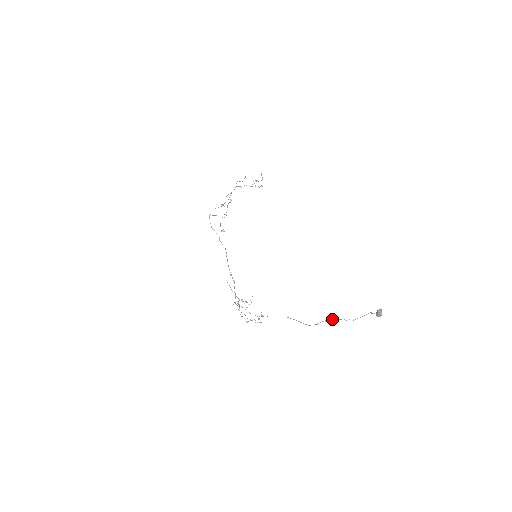
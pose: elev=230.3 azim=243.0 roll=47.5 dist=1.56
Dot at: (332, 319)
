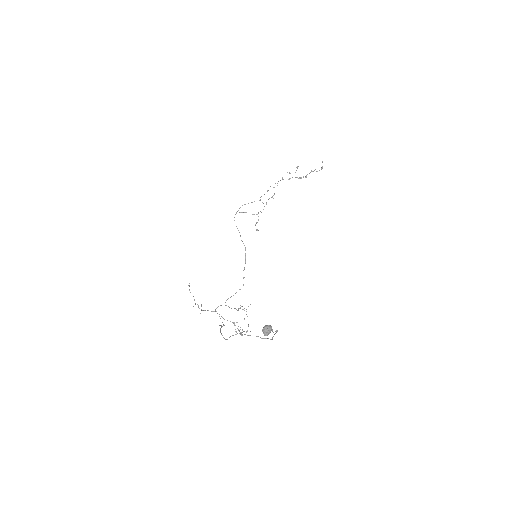
Dot at: occluded
